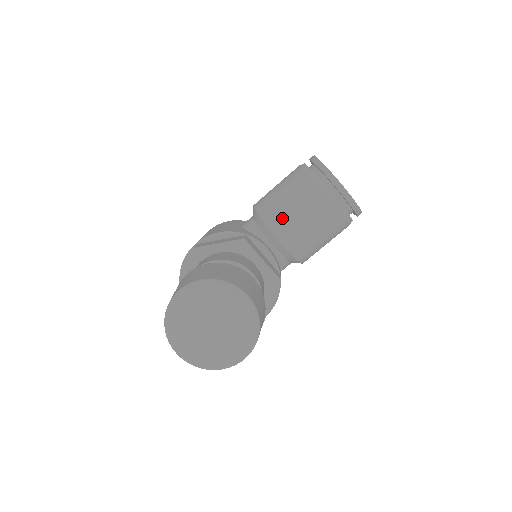
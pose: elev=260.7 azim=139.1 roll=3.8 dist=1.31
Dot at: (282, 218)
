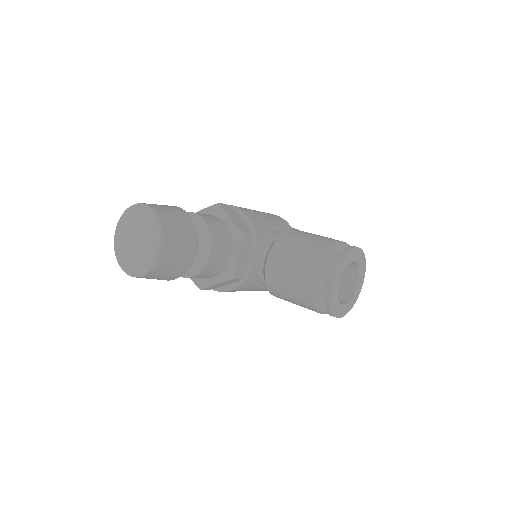
Dot at: (283, 253)
